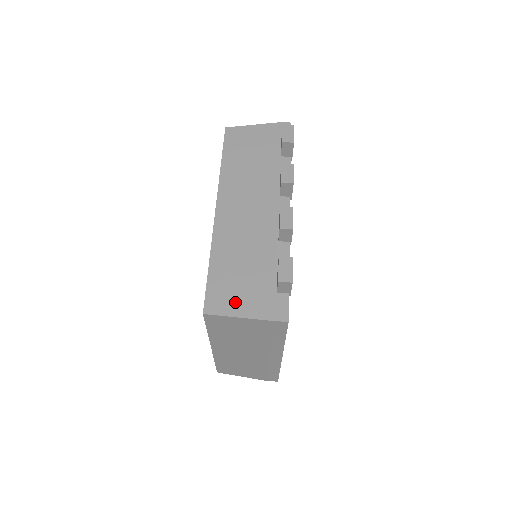
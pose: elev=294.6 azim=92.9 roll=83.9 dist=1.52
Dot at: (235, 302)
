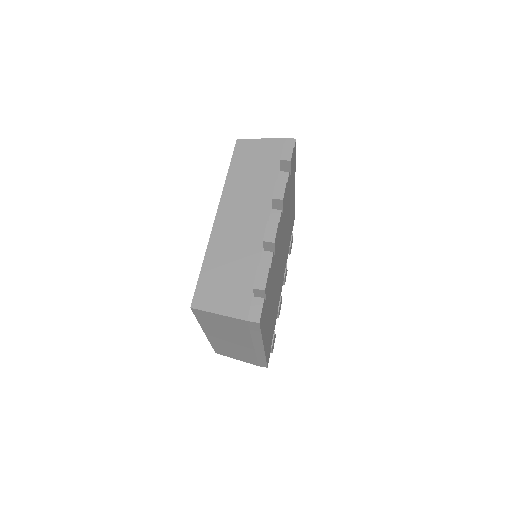
Dot at: (218, 301)
